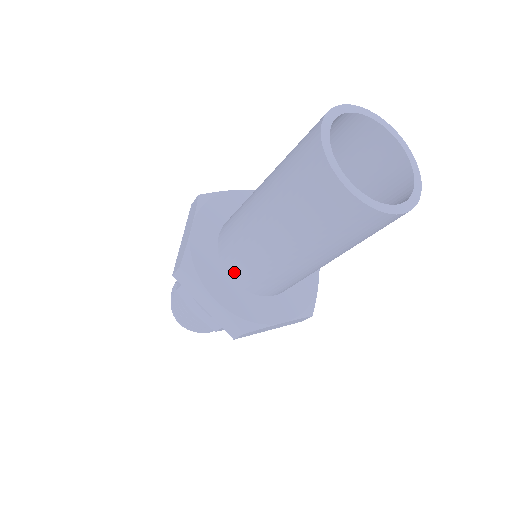
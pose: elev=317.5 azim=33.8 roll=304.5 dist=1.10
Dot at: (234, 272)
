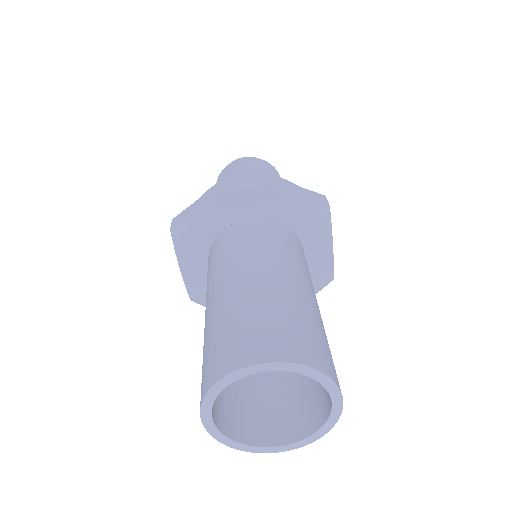
Dot at: occluded
